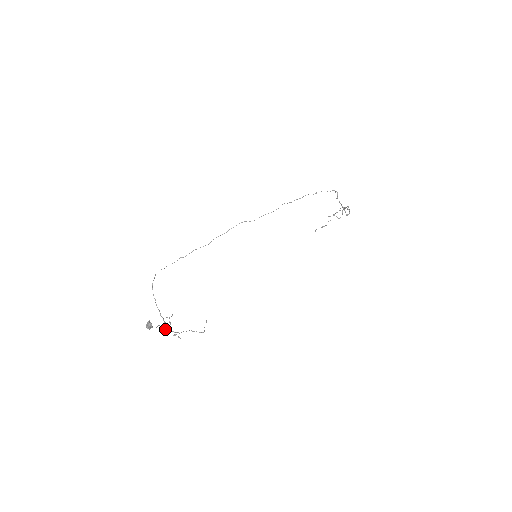
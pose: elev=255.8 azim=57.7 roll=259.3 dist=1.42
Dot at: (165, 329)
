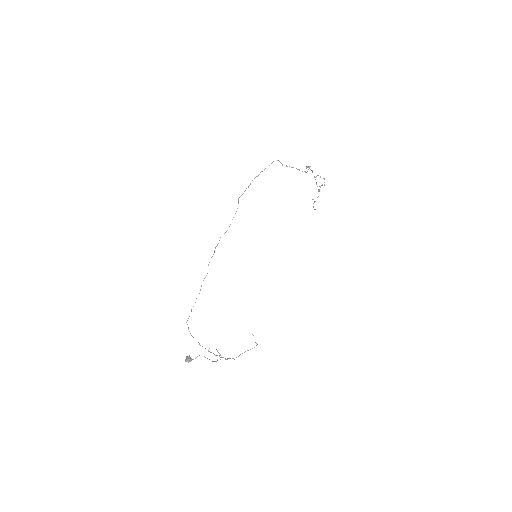
Dot at: (217, 360)
